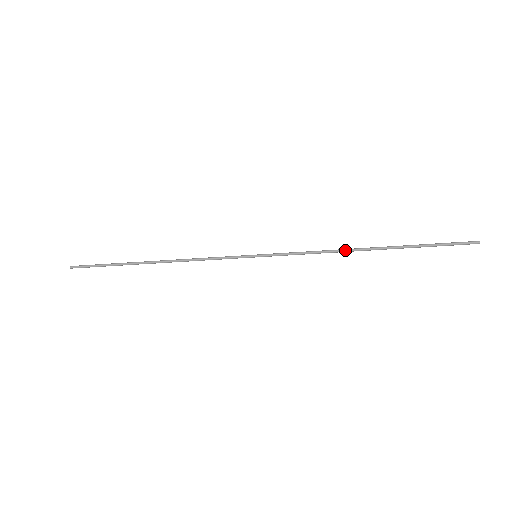
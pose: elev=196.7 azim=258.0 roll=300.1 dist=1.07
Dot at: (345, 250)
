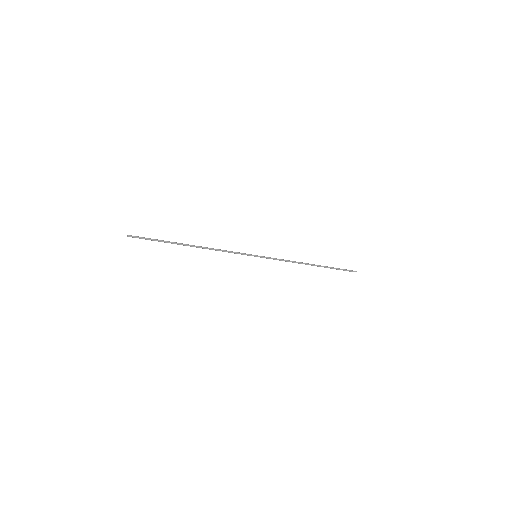
Dot at: (301, 262)
